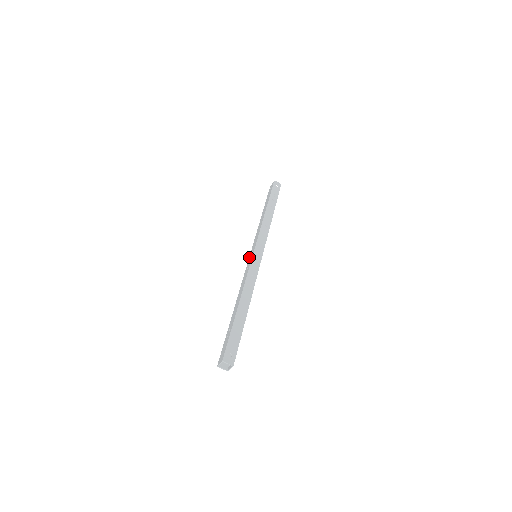
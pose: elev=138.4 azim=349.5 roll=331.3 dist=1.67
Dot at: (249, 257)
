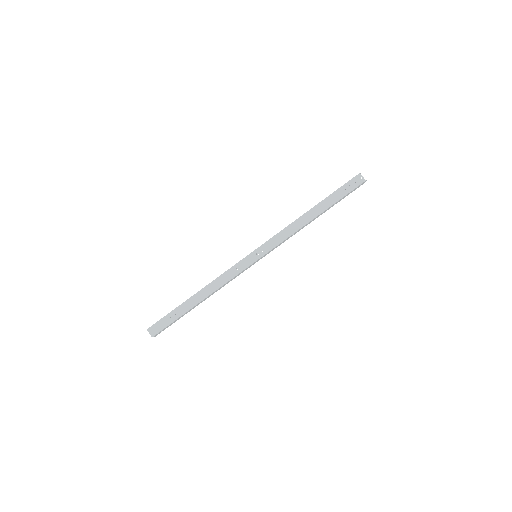
Dot at: (252, 254)
